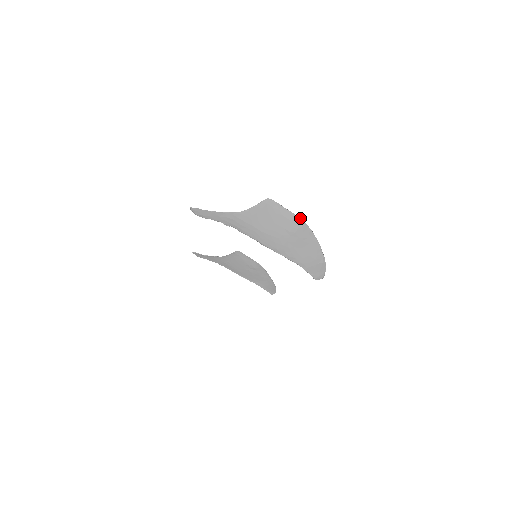
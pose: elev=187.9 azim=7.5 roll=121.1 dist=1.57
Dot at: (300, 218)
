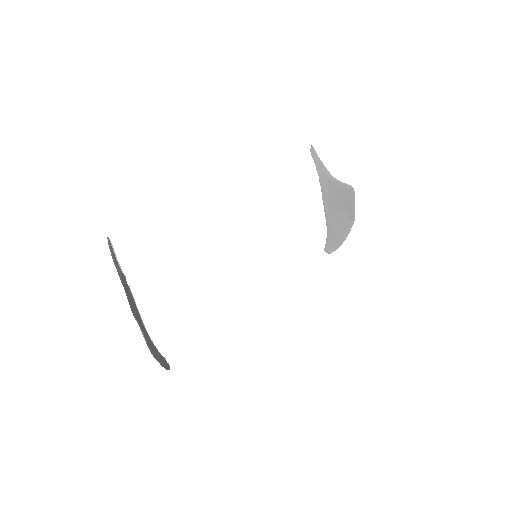
Dot at: (149, 349)
